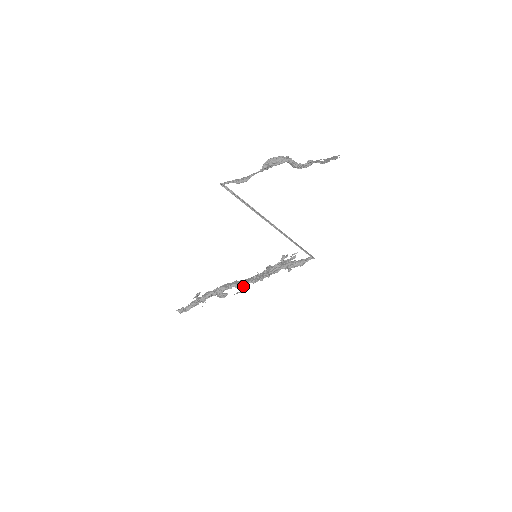
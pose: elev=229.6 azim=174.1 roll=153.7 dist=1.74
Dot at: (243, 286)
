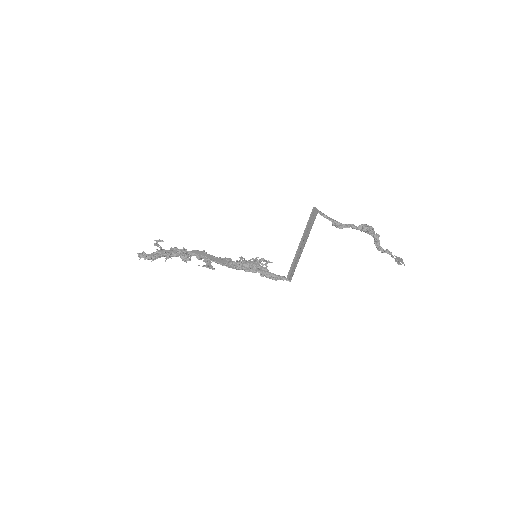
Dot at: (209, 261)
